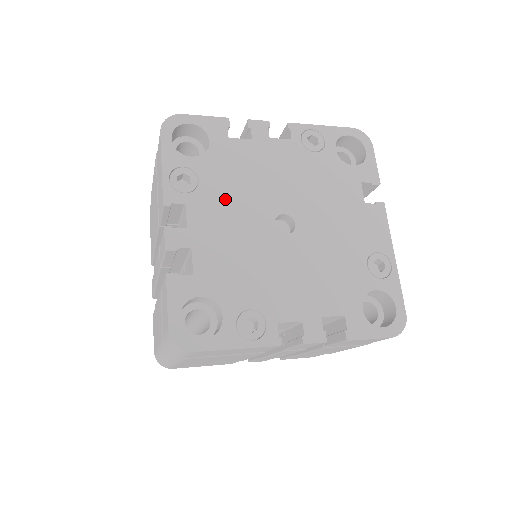
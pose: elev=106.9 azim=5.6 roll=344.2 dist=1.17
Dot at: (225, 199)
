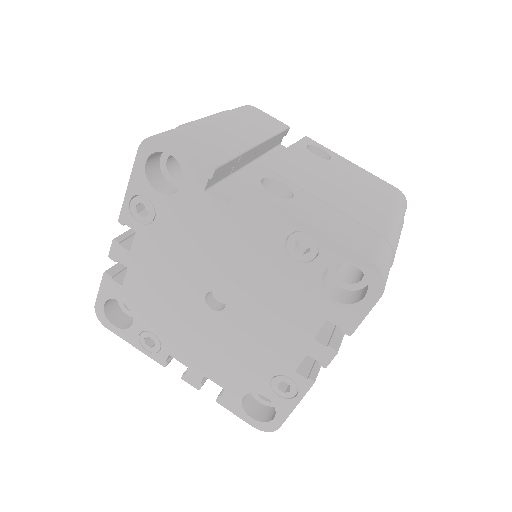
Dot at: (175, 328)
